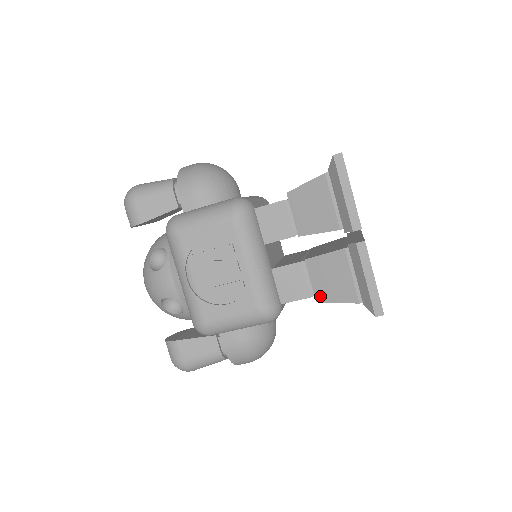
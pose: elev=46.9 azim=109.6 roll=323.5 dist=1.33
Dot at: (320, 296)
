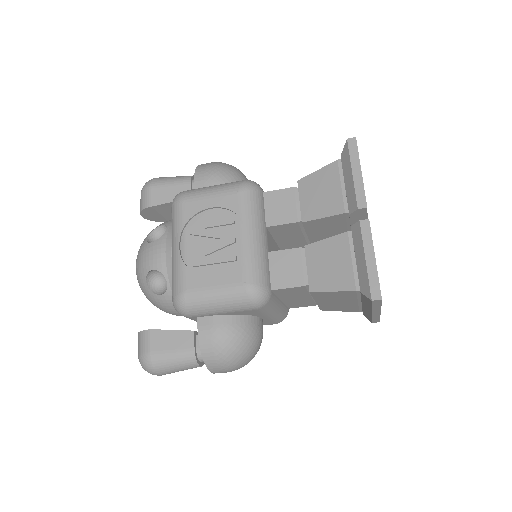
Dot at: (315, 285)
